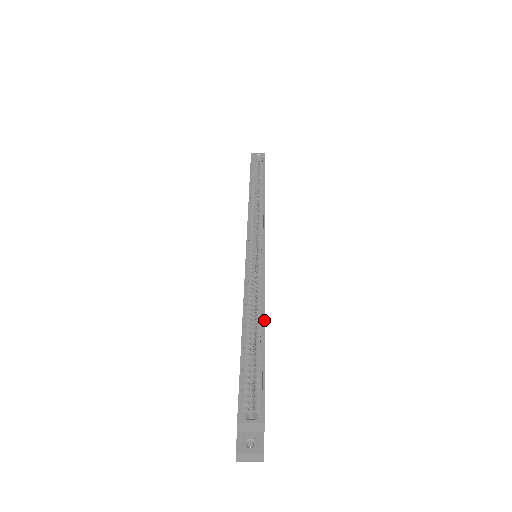
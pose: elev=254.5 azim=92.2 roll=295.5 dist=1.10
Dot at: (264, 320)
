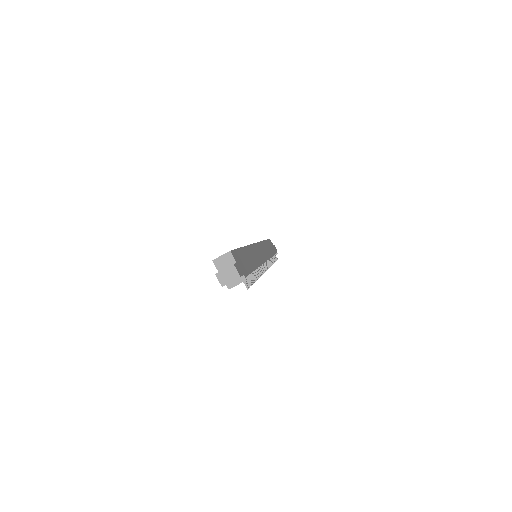
Dot at: (244, 246)
